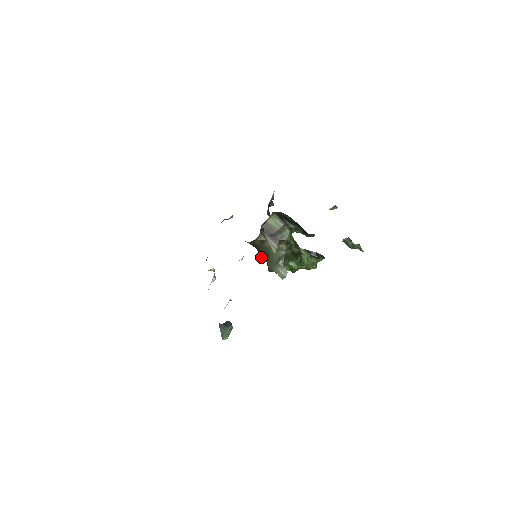
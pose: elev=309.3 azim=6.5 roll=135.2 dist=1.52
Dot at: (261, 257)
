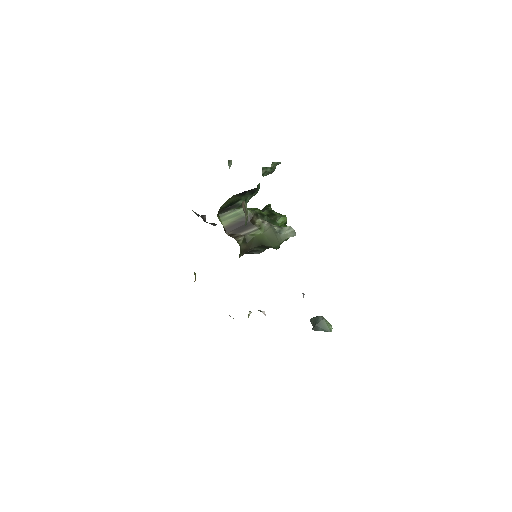
Dot at: (258, 253)
